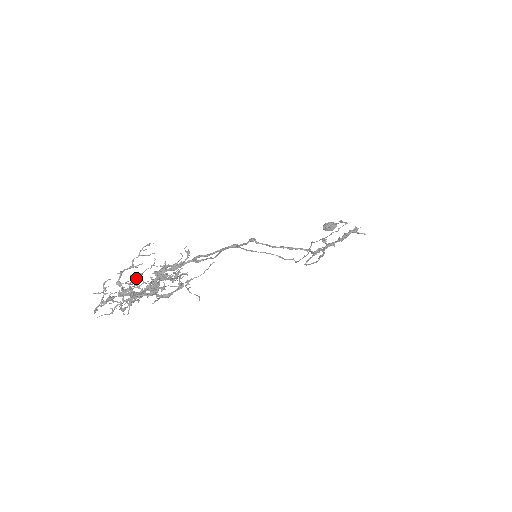
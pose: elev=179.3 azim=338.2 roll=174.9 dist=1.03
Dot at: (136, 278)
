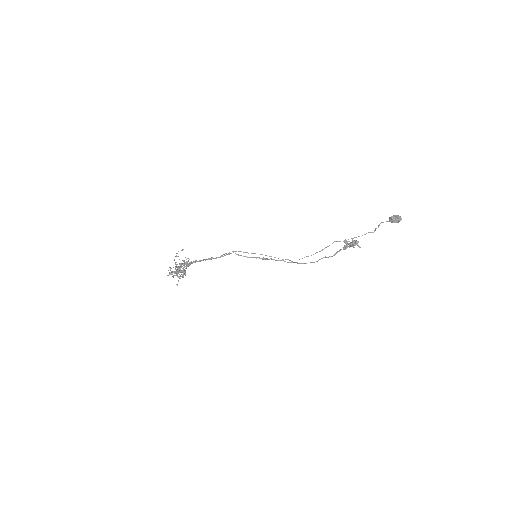
Dot at: occluded
